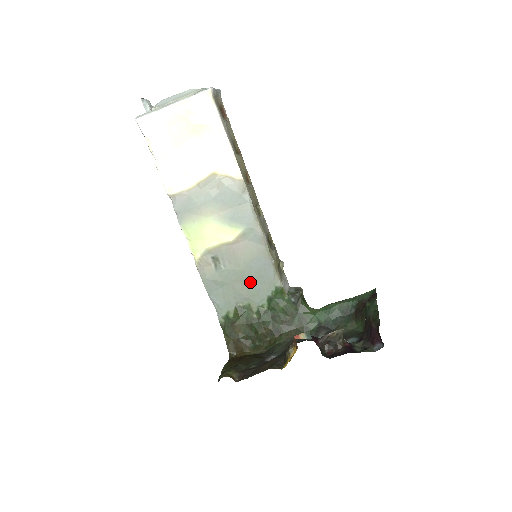
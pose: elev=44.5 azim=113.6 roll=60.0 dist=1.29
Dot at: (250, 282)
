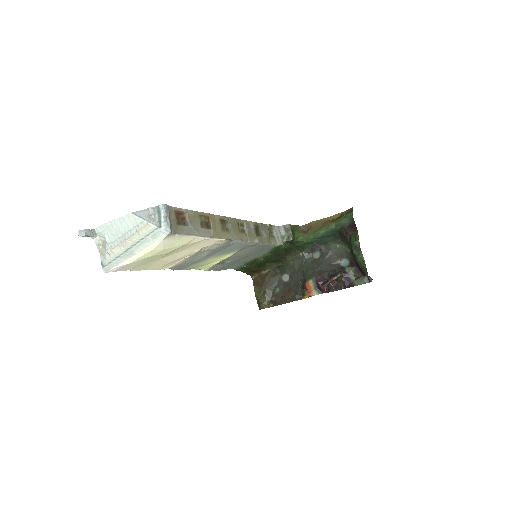
Dot at: (253, 255)
